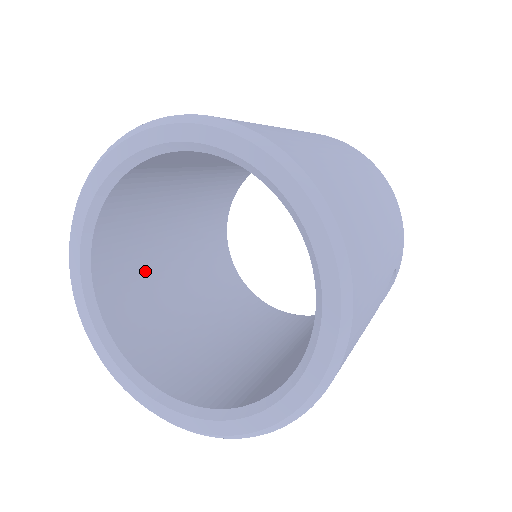
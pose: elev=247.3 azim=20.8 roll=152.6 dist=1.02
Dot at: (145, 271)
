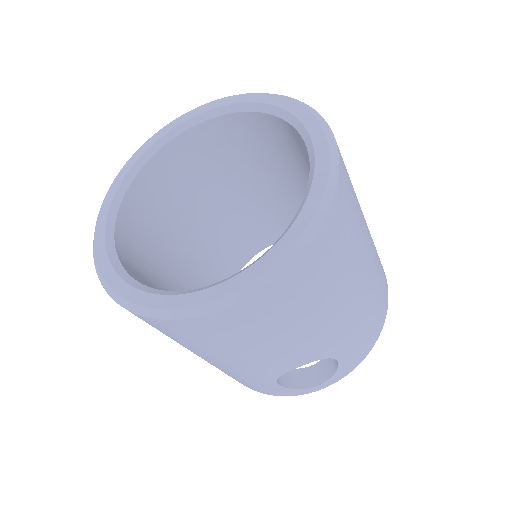
Dot at: (183, 199)
